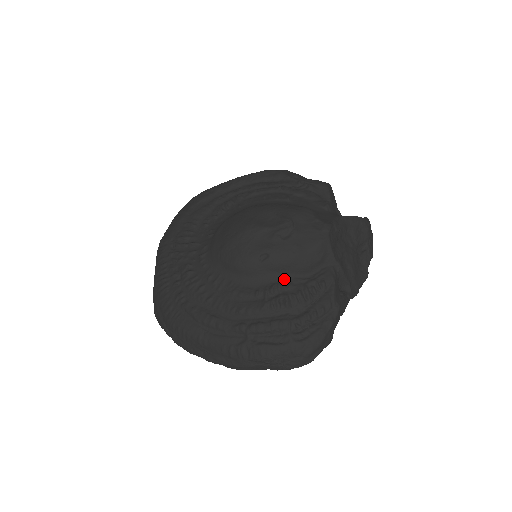
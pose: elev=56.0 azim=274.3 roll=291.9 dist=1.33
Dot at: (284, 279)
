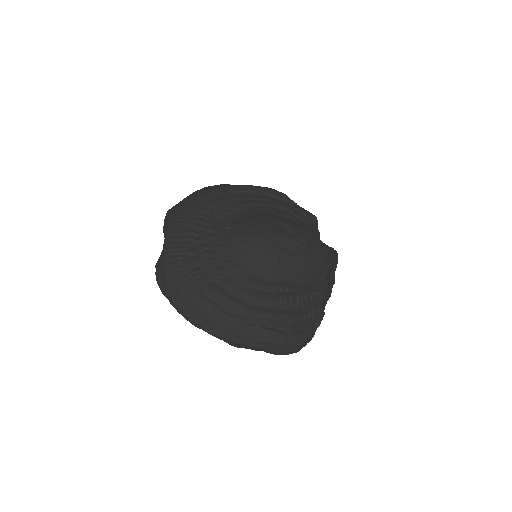
Dot at: (291, 282)
